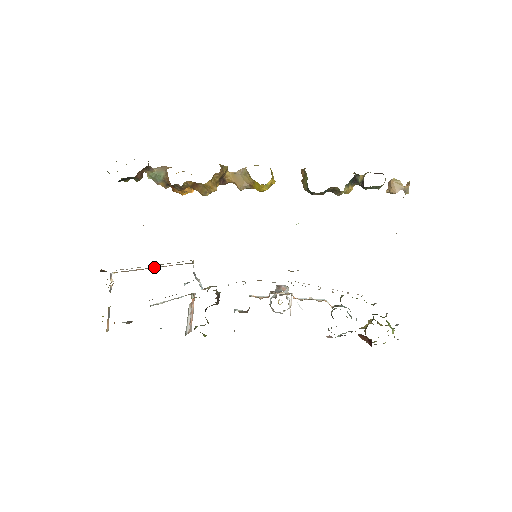
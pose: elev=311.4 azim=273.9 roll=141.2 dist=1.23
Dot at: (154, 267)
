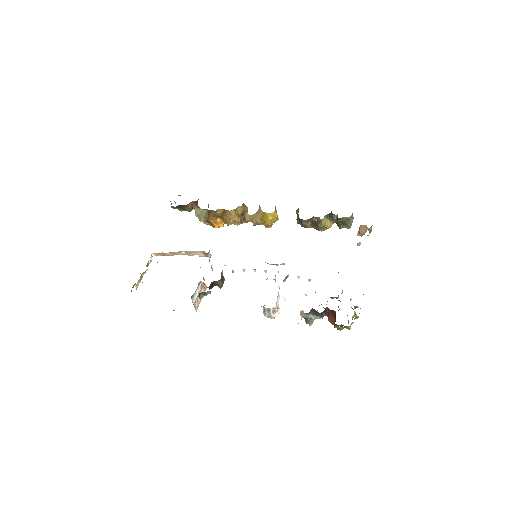
Dot at: (183, 254)
